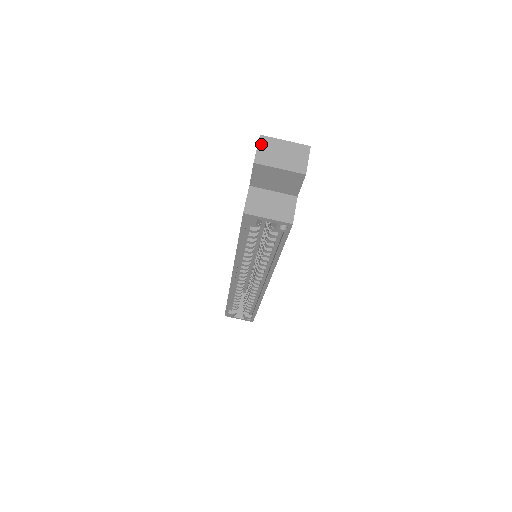
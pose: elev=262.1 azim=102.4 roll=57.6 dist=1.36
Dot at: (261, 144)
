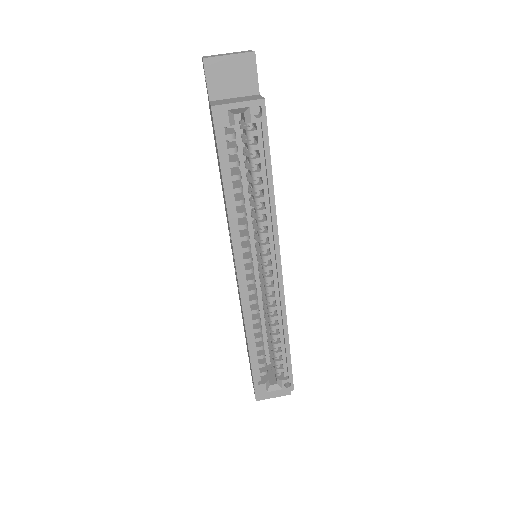
Dot at: occluded
